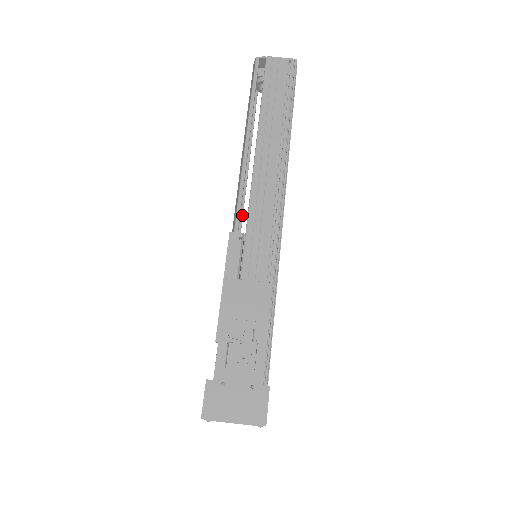
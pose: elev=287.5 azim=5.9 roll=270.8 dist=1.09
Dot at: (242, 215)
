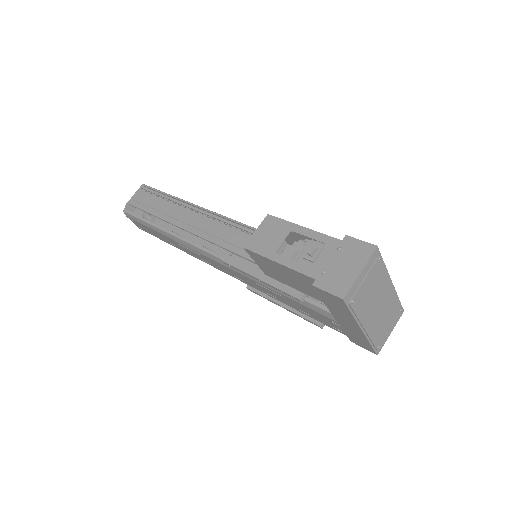
Dot at: occluded
